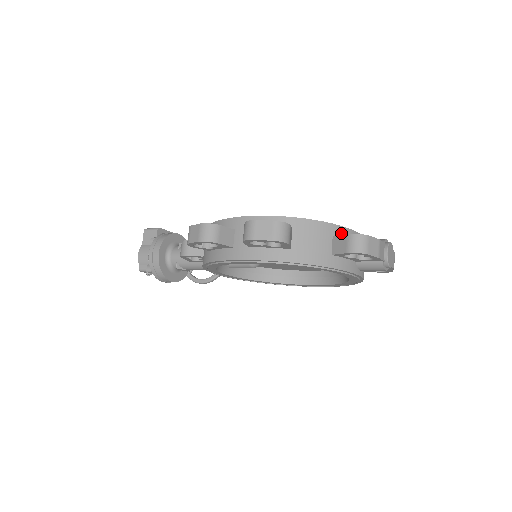
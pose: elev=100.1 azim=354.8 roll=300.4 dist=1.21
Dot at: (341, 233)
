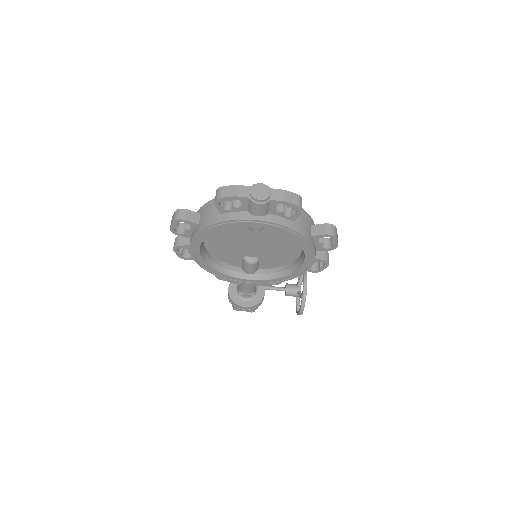
Dot at: occluded
